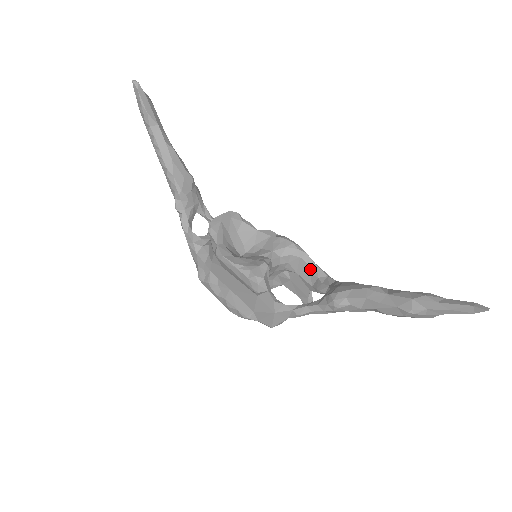
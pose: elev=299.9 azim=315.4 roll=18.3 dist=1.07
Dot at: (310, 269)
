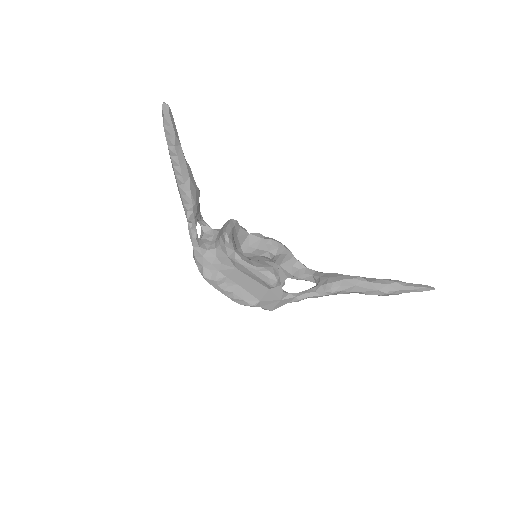
Dot at: (292, 263)
